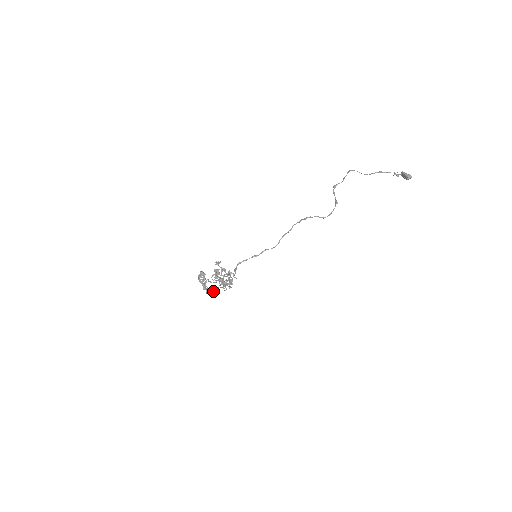
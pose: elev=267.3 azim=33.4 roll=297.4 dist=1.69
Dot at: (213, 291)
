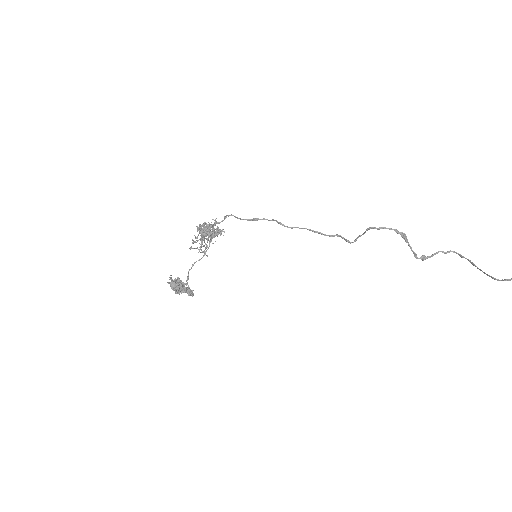
Dot at: (177, 282)
